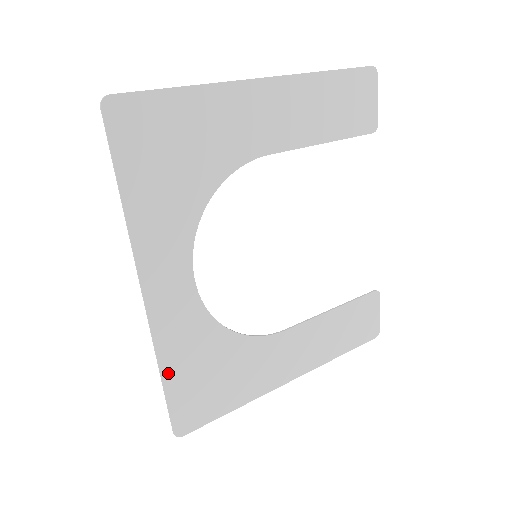
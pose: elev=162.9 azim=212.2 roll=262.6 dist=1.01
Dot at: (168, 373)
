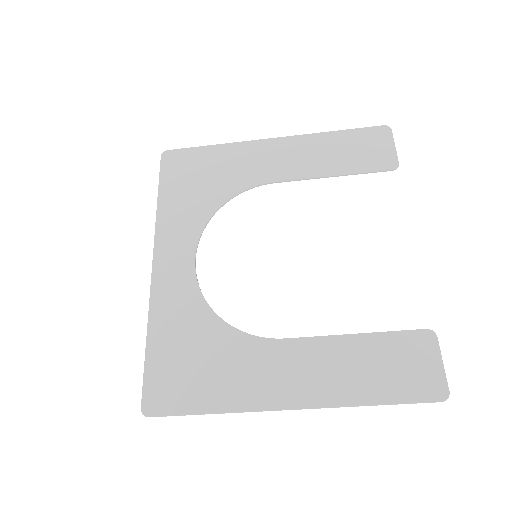
Dot at: (153, 339)
